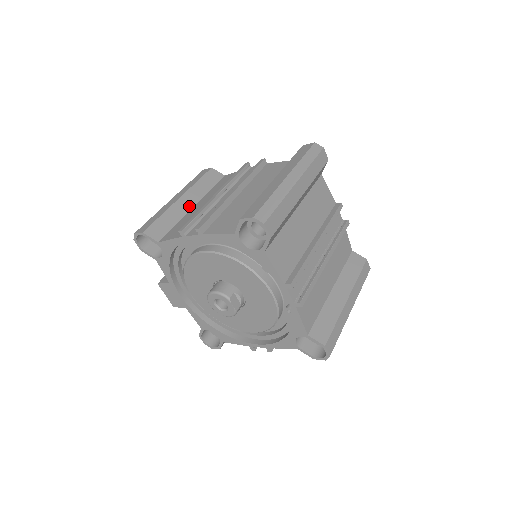
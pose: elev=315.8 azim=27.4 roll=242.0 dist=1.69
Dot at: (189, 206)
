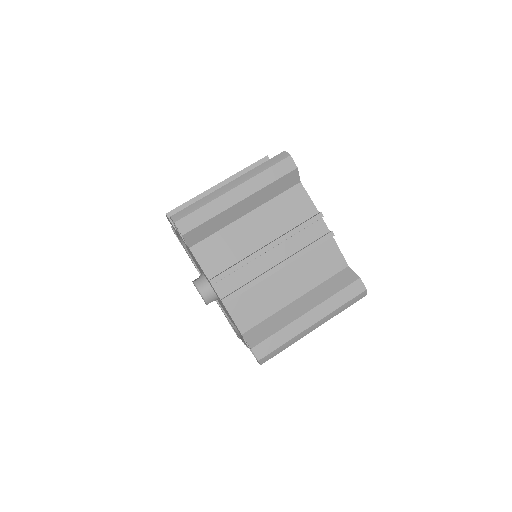
Dot at: (241, 213)
